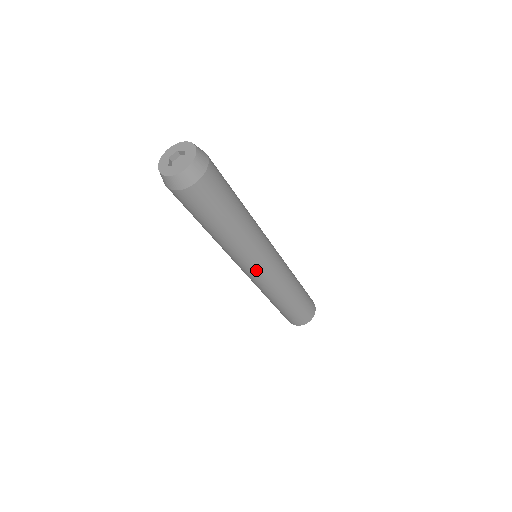
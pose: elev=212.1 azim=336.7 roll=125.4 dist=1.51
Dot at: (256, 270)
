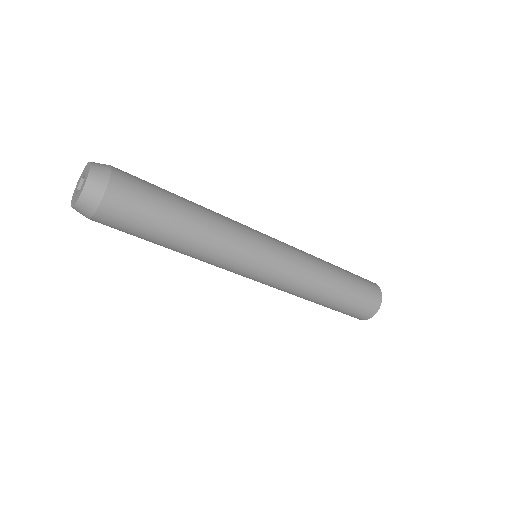
Dot at: (256, 270)
